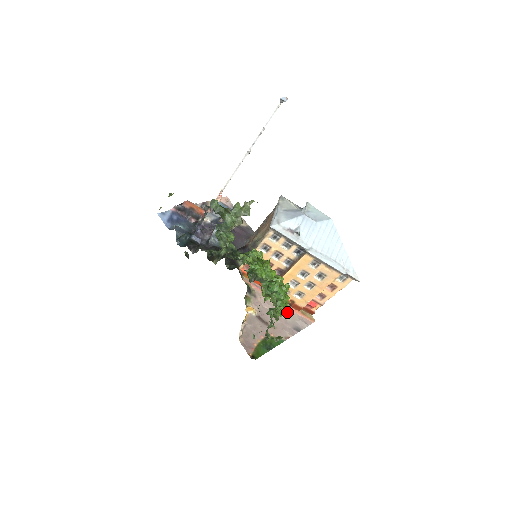
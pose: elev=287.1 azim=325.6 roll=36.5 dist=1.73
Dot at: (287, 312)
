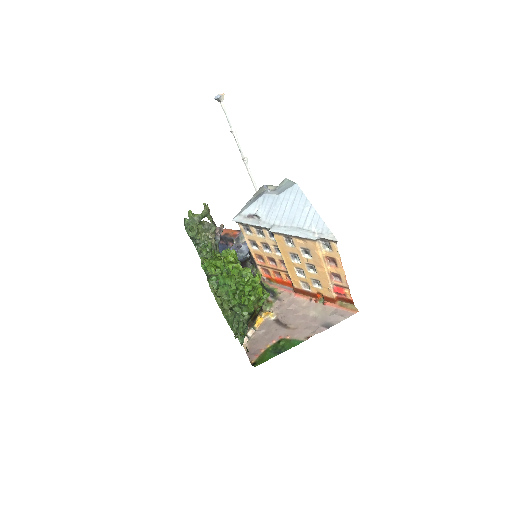
Dot at: (318, 308)
